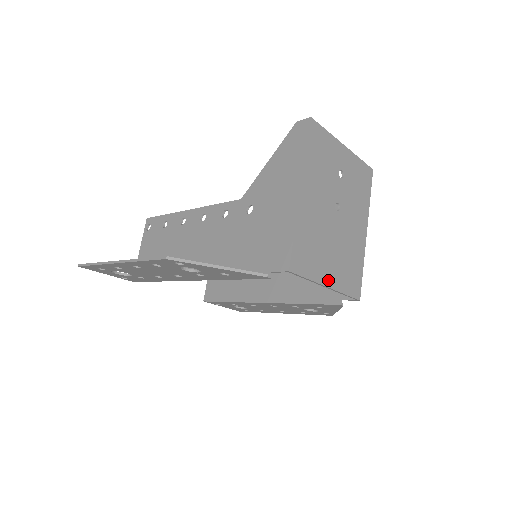
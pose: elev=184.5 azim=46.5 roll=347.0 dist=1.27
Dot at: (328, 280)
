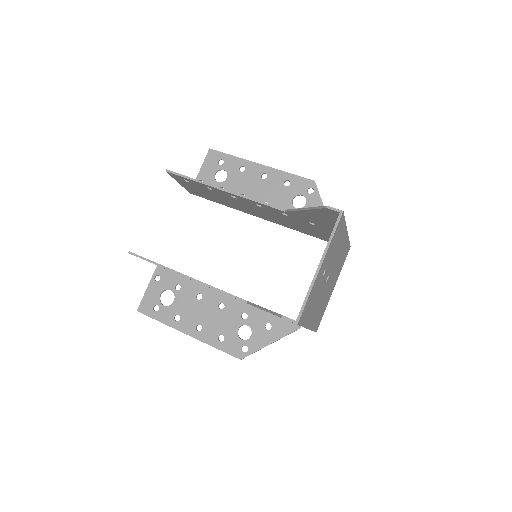
Dot at: (333, 289)
